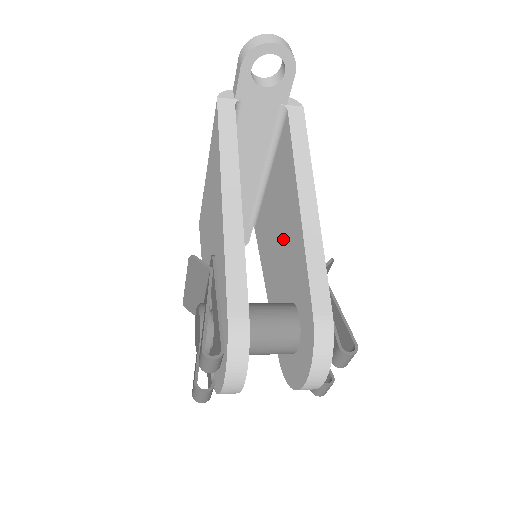
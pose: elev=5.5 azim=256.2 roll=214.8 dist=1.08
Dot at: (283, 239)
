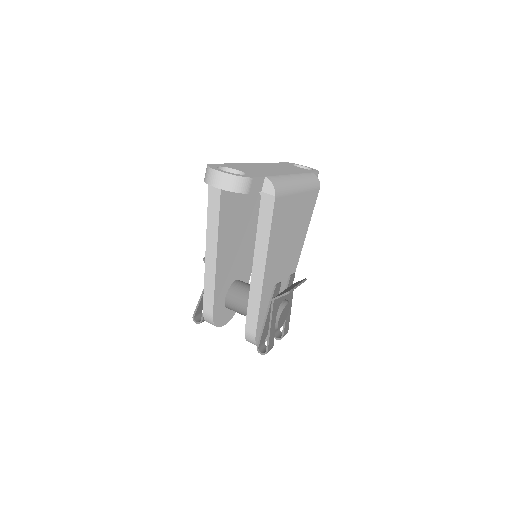
Dot at: occluded
